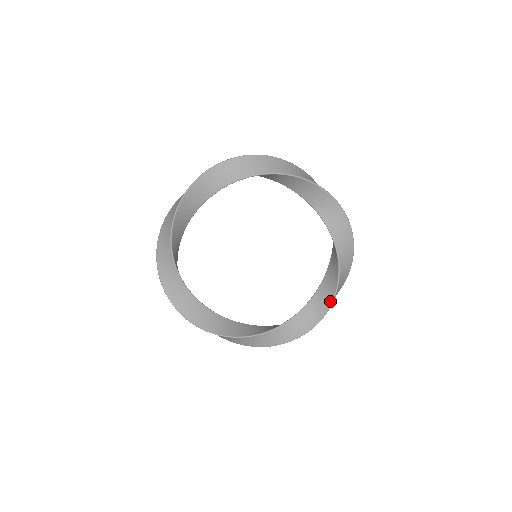
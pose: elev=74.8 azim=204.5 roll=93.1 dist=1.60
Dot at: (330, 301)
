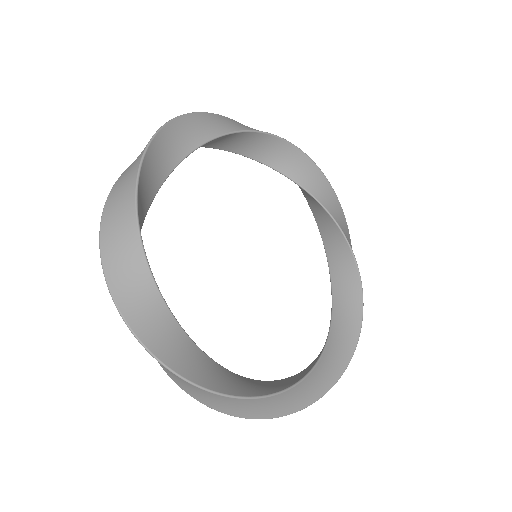
Dot at: (360, 302)
